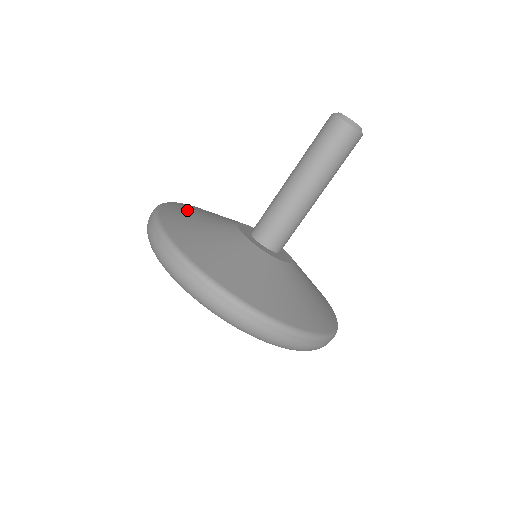
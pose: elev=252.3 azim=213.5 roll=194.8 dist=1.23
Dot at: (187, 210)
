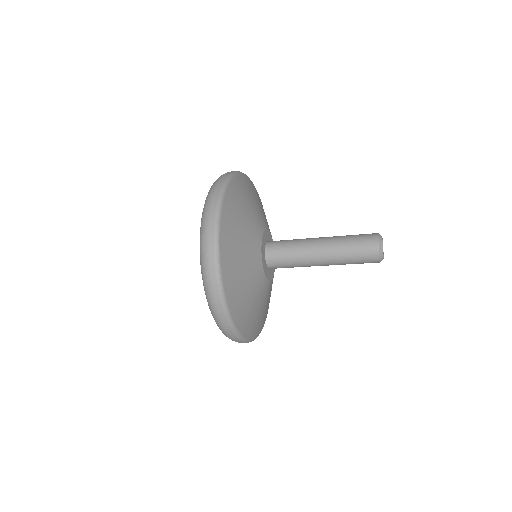
Dot at: (240, 201)
